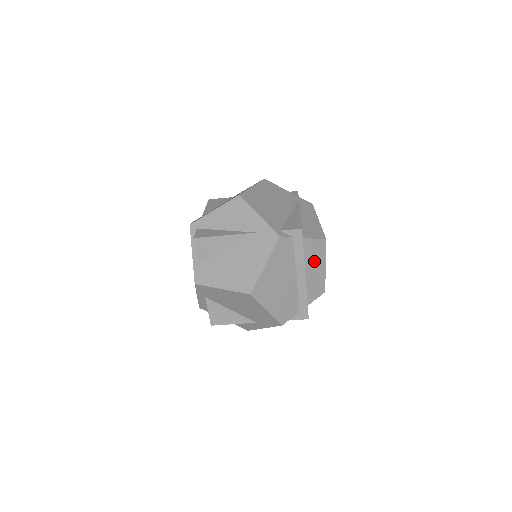
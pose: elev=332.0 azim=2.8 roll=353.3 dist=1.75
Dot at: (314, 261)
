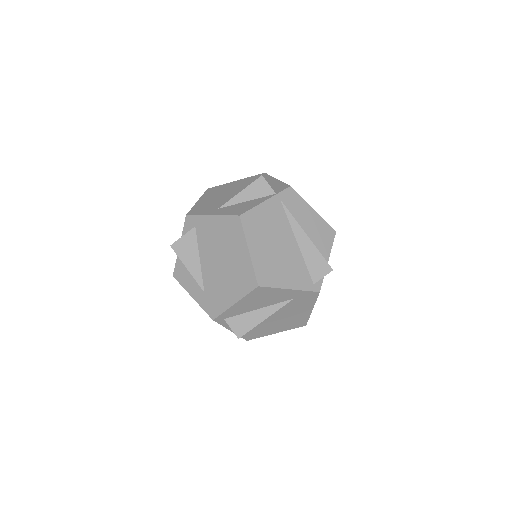
Dot at: occluded
